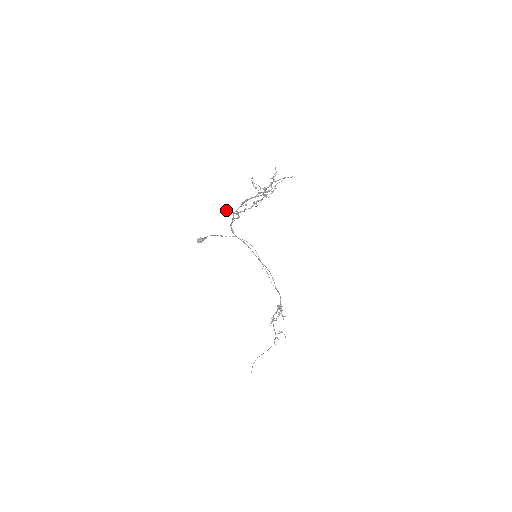
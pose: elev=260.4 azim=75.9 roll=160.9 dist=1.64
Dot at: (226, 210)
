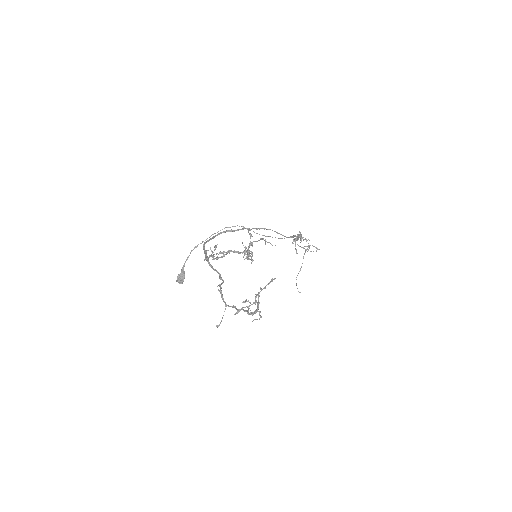
Dot at: occluded
